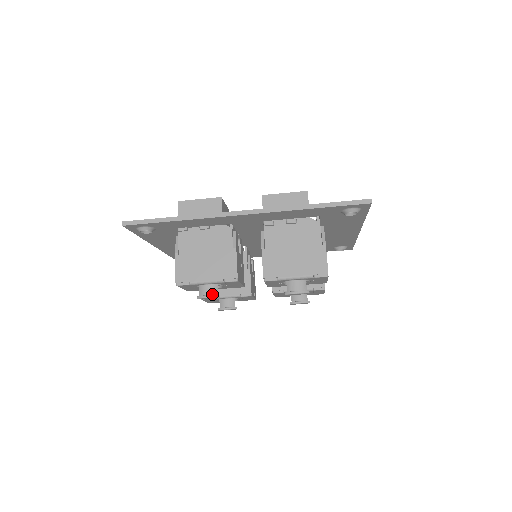
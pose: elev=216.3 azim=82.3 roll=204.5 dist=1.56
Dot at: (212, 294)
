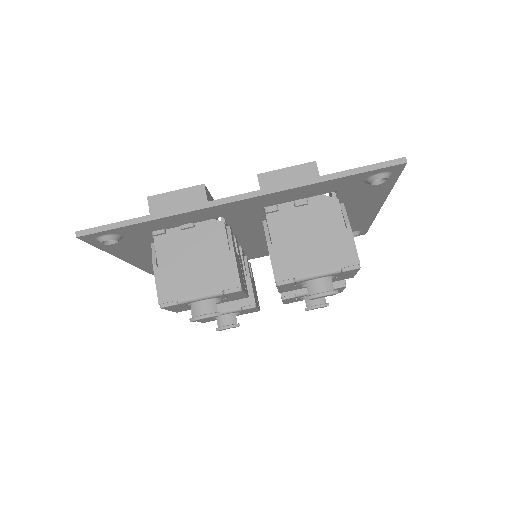
Dot at: (210, 312)
